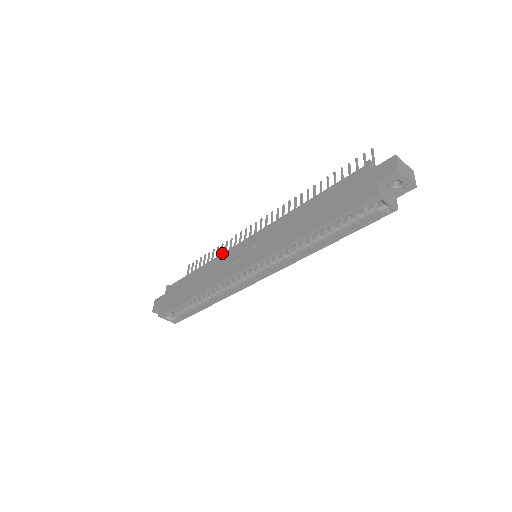
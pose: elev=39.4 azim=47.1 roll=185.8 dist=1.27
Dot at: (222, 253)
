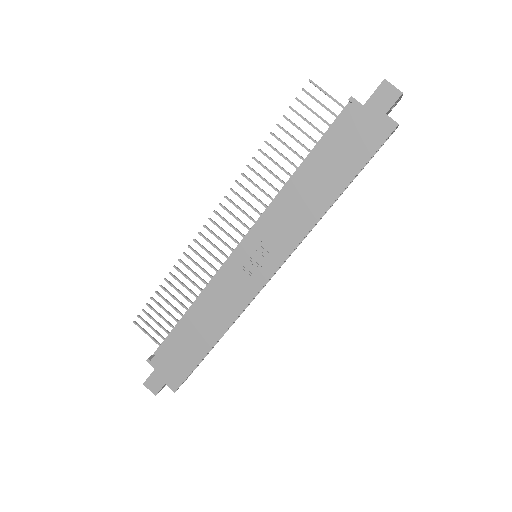
Dot at: (212, 281)
